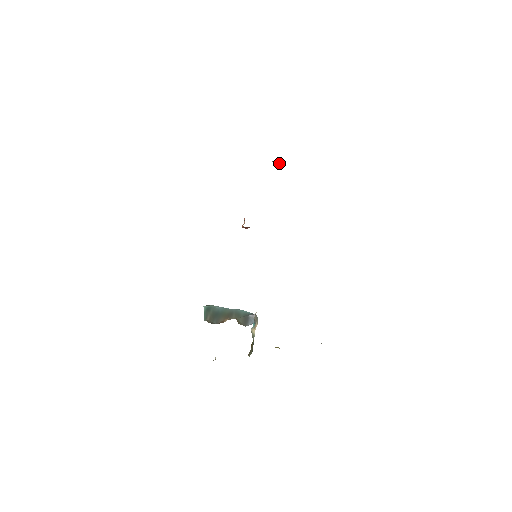
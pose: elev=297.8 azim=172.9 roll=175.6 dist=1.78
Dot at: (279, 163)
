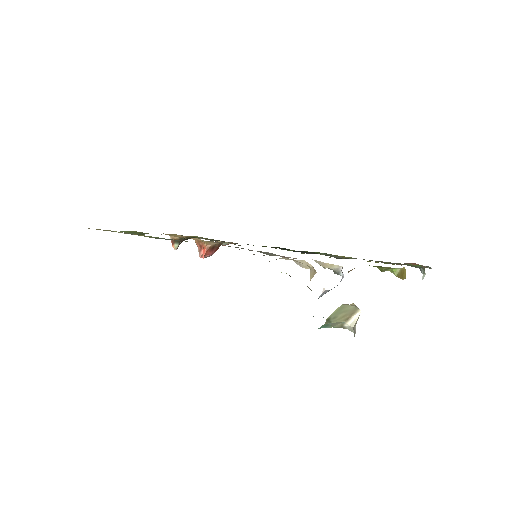
Dot at: (180, 238)
